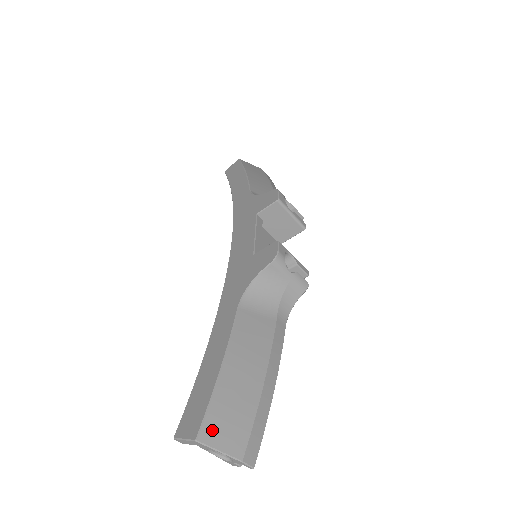
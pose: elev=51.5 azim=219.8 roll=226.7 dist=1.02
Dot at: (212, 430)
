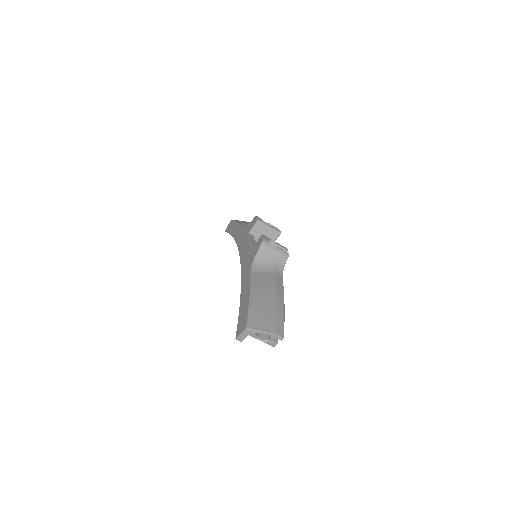
Dot at: (254, 323)
